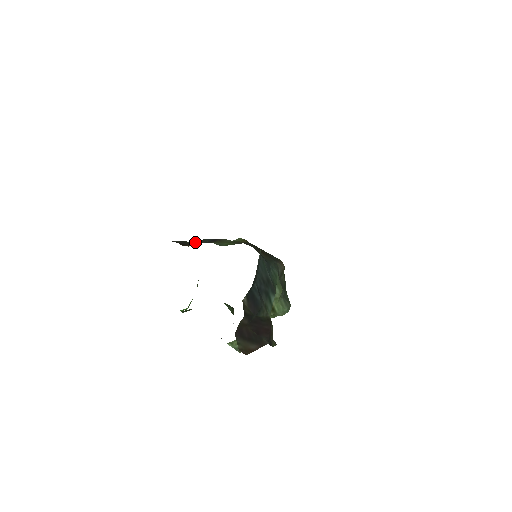
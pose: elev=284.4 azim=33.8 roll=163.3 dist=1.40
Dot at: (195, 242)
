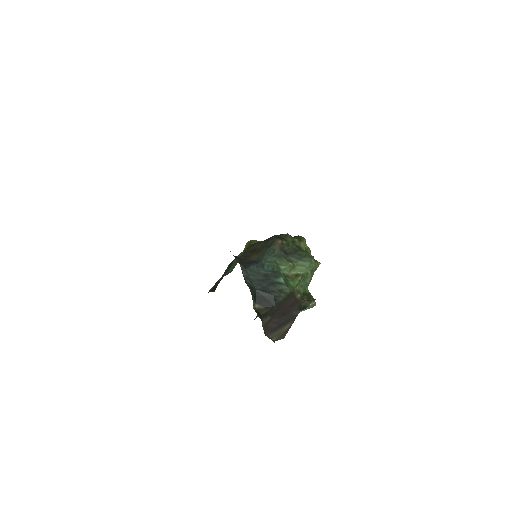
Dot at: (222, 277)
